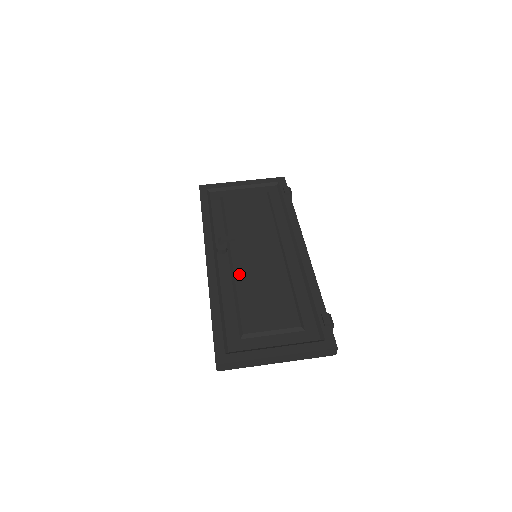
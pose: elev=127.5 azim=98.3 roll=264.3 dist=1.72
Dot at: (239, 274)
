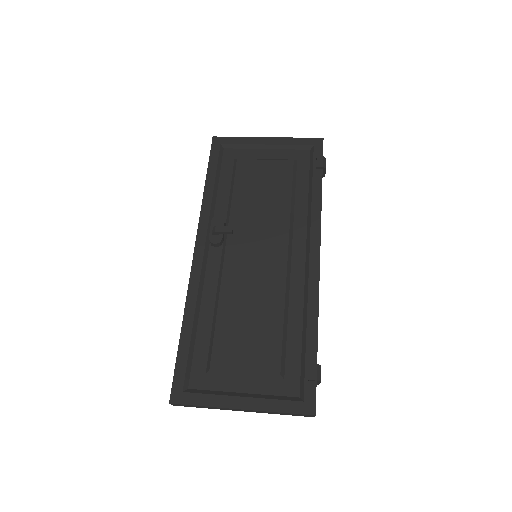
Dot at: (227, 282)
